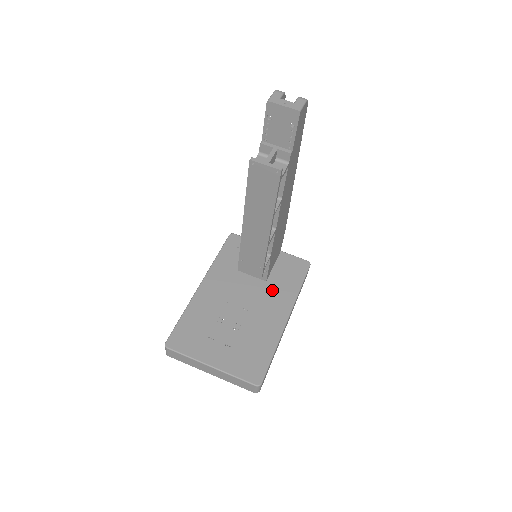
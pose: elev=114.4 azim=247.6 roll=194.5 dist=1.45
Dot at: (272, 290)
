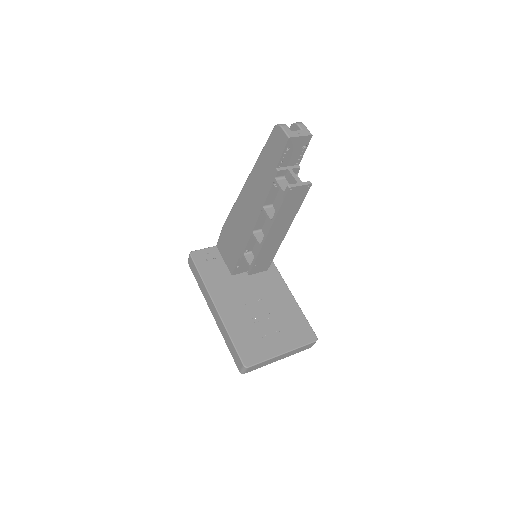
Dot at: (259, 274)
